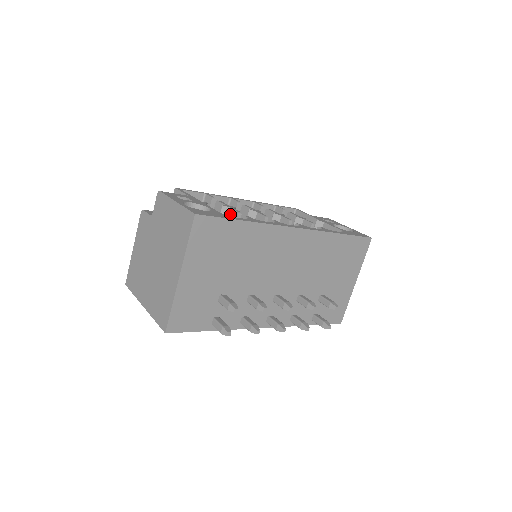
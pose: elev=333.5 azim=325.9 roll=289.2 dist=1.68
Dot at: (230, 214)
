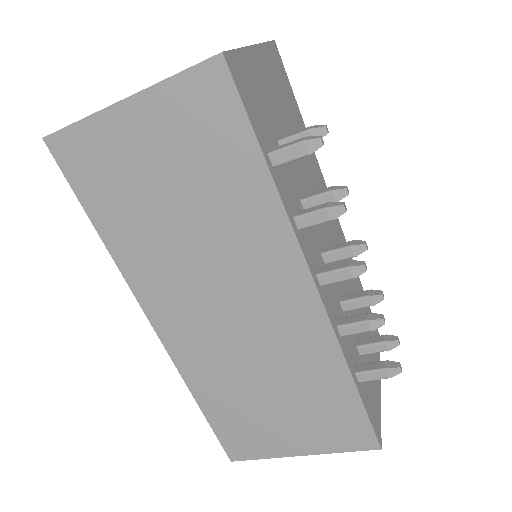
Dot at: occluded
